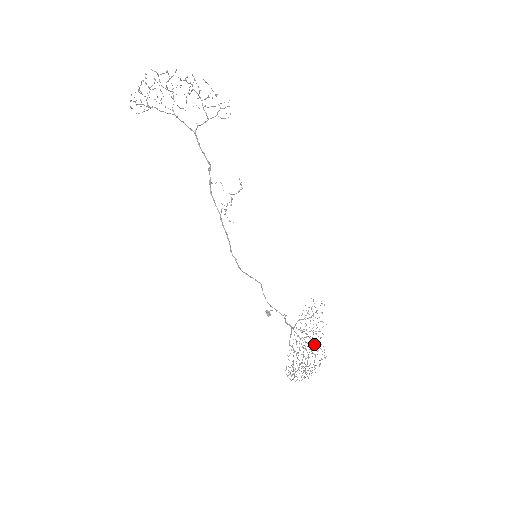
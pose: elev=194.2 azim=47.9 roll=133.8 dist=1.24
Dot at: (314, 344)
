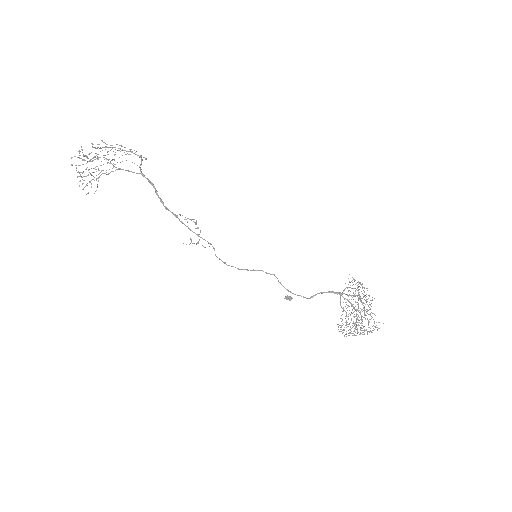
Dot at: (366, 311)
